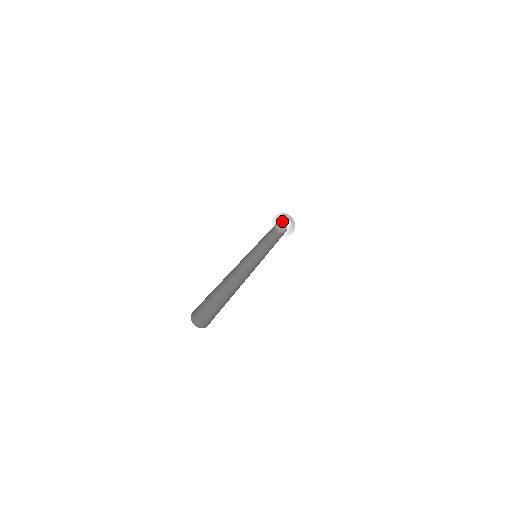
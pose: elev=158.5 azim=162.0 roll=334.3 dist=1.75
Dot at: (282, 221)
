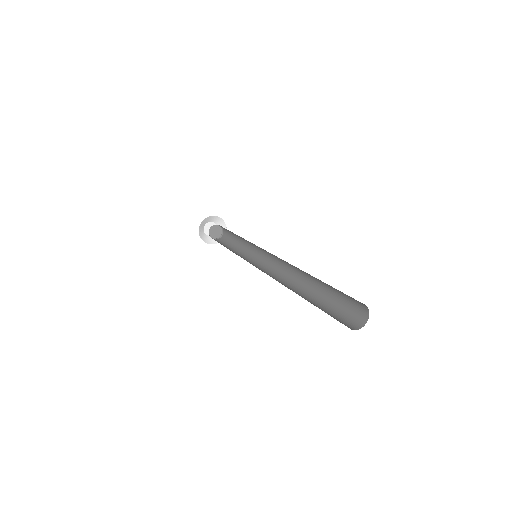
Dot at: occluded
